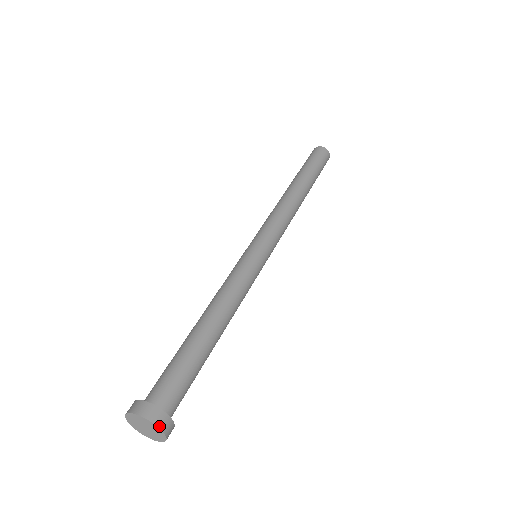
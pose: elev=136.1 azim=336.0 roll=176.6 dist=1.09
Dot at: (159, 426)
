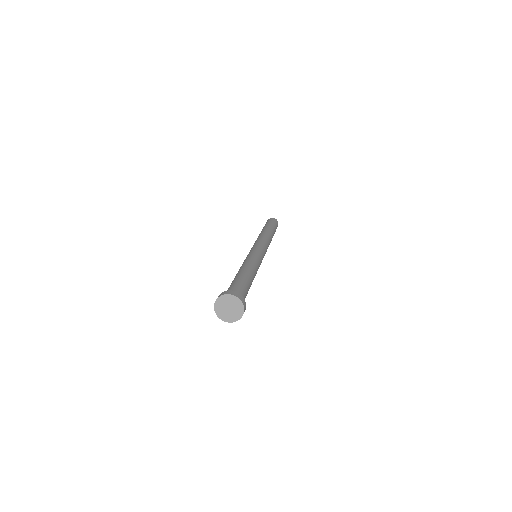
Dot at: (243, 303)
